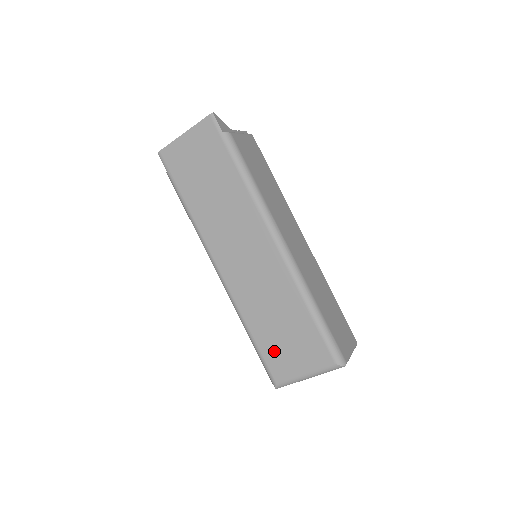
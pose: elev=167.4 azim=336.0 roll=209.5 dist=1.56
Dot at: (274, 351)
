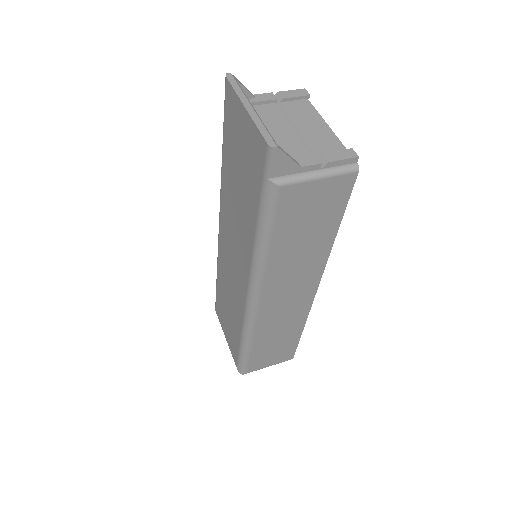
Dot at: (221, 305)
